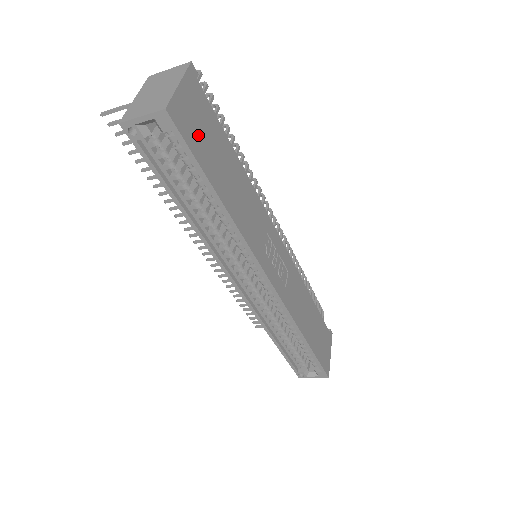
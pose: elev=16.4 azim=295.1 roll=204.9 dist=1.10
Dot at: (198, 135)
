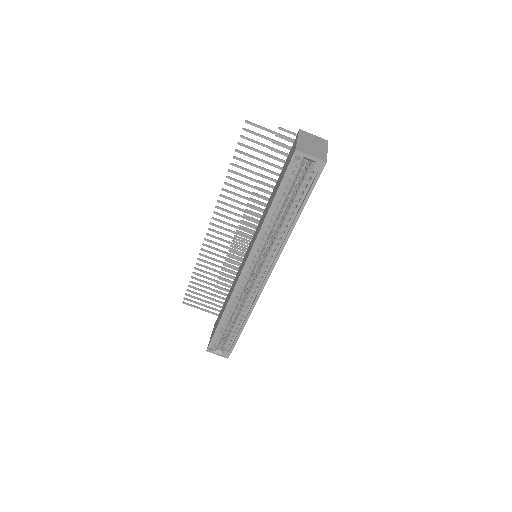
Dot at: occluded
